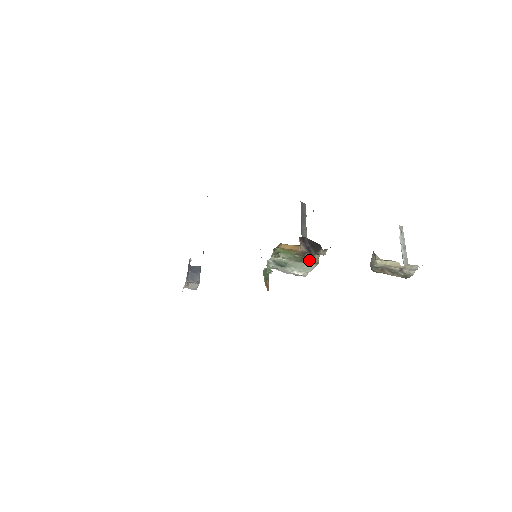
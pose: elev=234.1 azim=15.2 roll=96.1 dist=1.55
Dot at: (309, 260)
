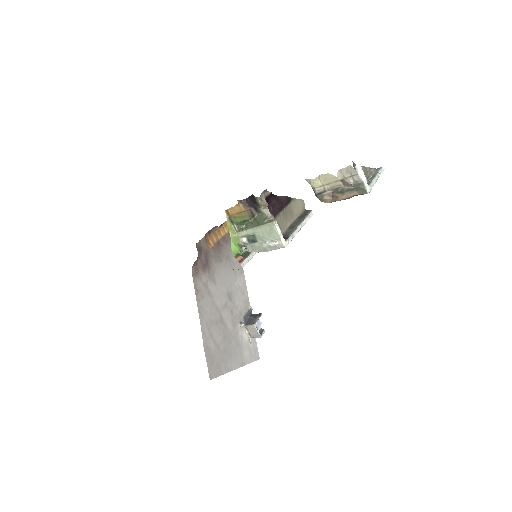
Dot at: (263, 219)
